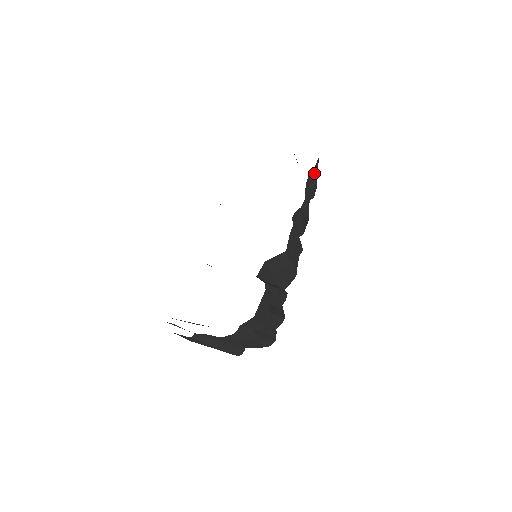
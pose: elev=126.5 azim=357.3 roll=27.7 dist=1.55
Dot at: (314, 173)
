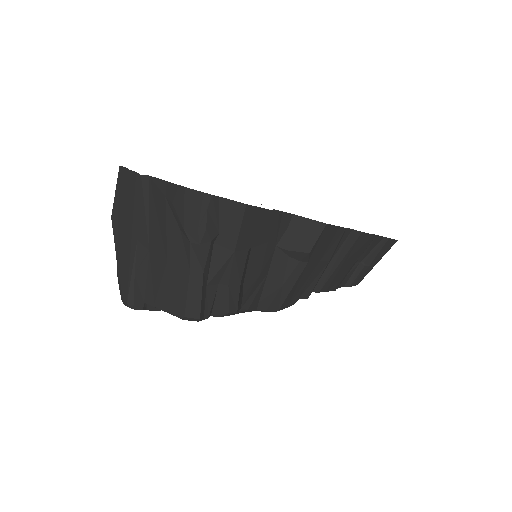
Dot at: (382, 247)
